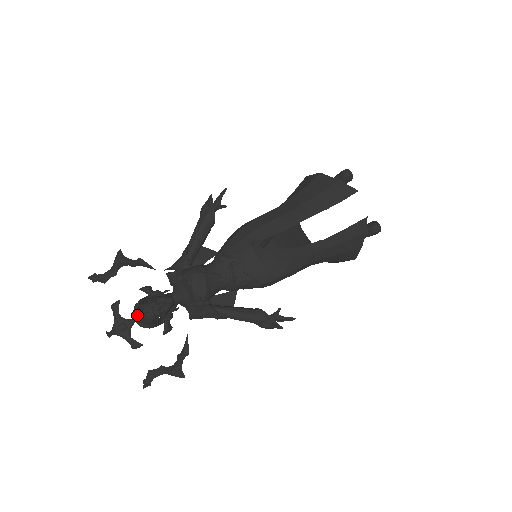
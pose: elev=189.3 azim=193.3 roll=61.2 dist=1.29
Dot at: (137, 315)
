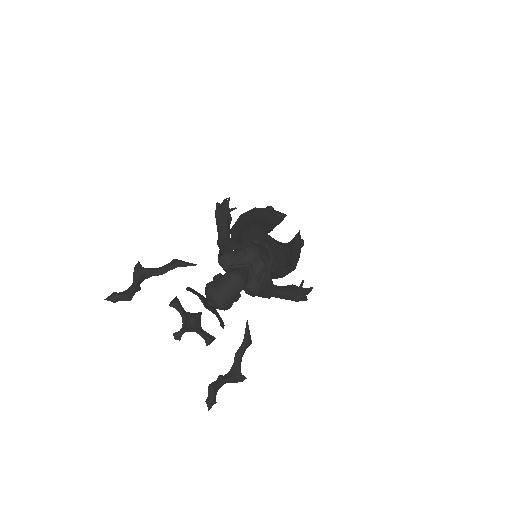
Dot at: (221, 290)
